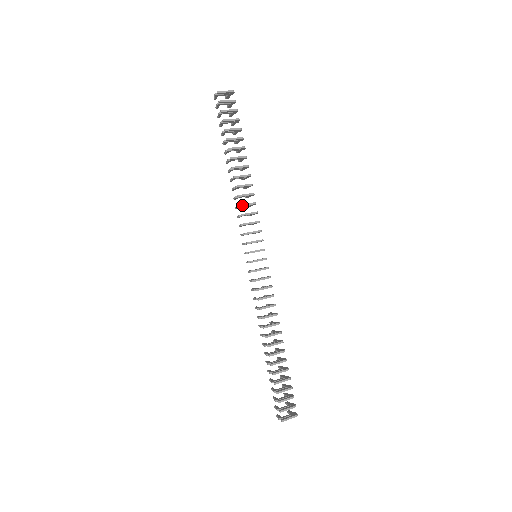
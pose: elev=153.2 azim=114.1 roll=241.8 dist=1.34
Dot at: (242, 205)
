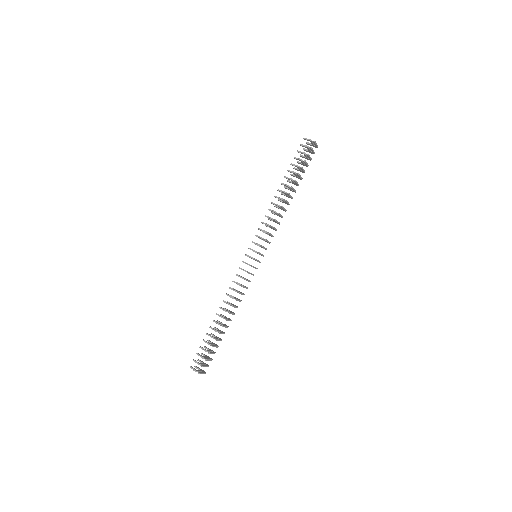
Dot at: (277, 221)
